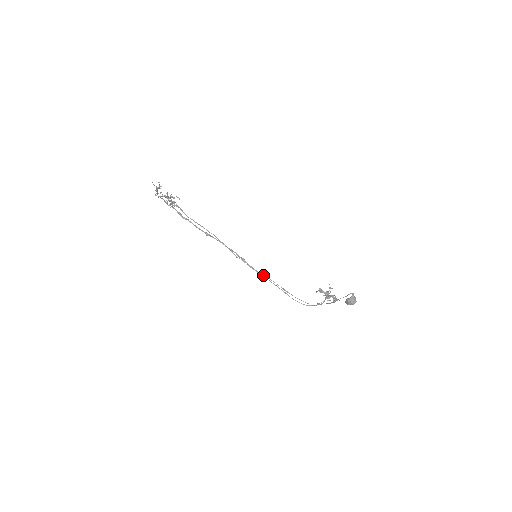
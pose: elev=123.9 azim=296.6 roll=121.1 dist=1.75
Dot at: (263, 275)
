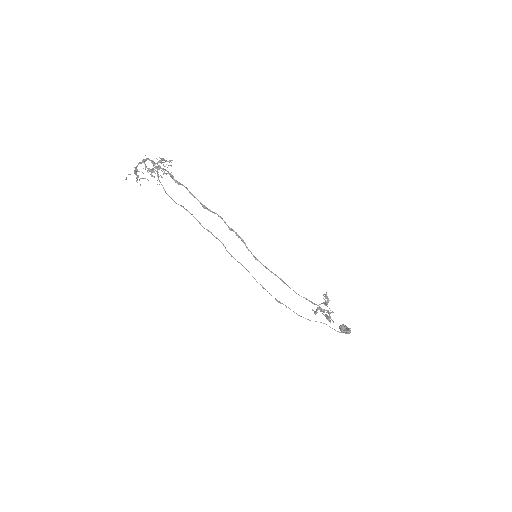
Dot at: (257, 282)
